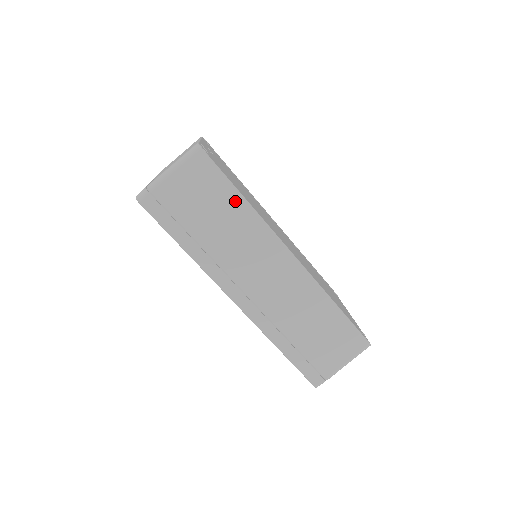
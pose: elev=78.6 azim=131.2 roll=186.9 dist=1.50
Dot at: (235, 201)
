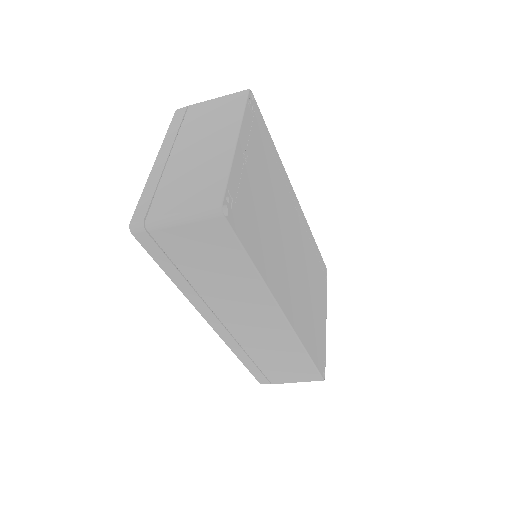
Dot at: (243, 267)
